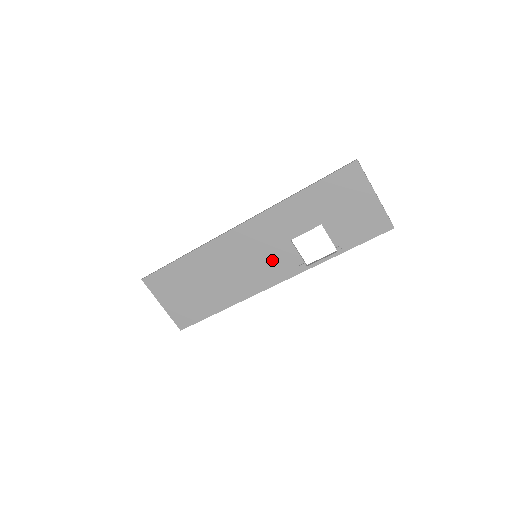
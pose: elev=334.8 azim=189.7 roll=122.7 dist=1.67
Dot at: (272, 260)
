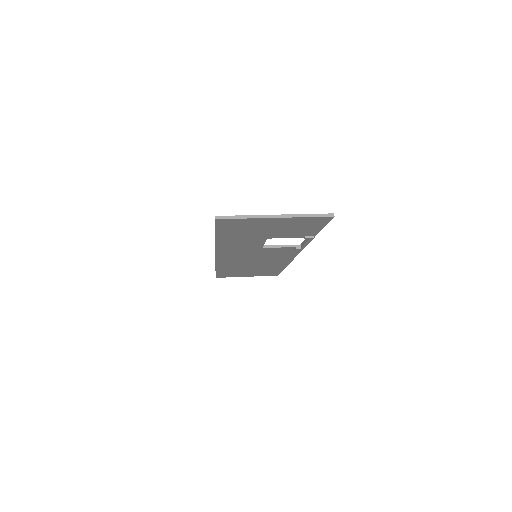
Dot at: (270, 254)
